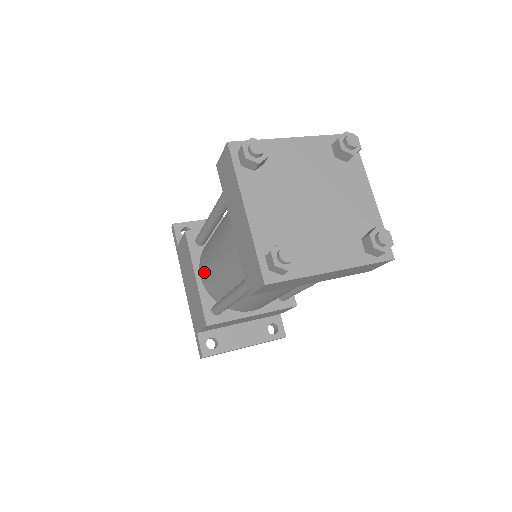
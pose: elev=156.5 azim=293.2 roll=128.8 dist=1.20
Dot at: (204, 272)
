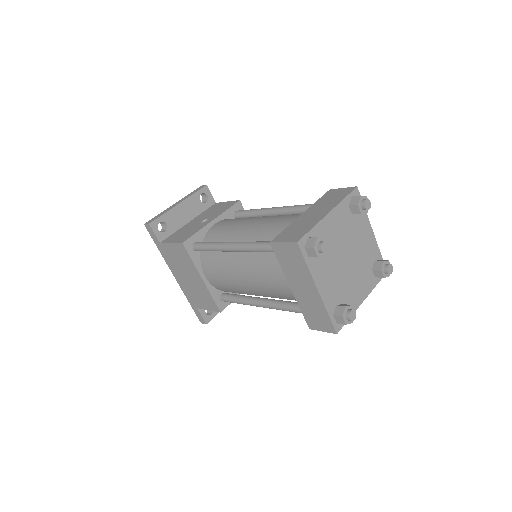
Dot at: (215, 278)
